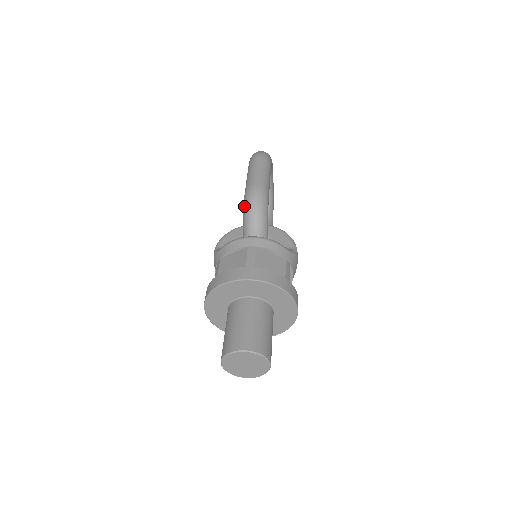
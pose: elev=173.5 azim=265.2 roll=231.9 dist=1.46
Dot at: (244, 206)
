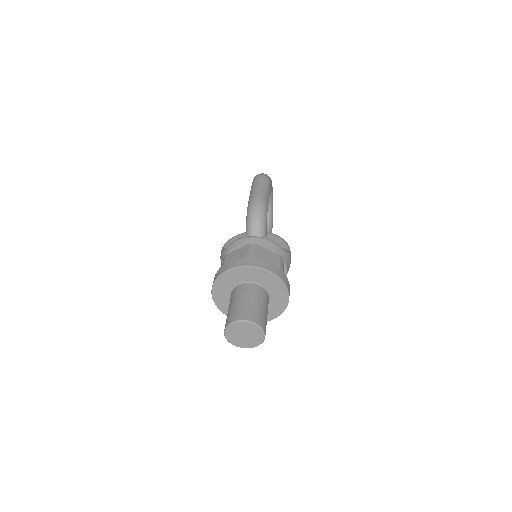
Dot at: (247, 214)
